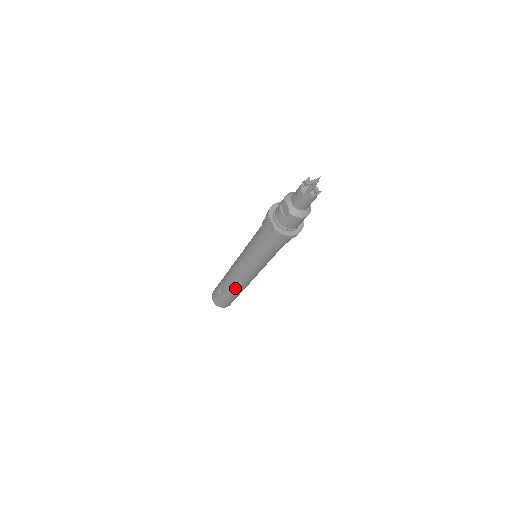
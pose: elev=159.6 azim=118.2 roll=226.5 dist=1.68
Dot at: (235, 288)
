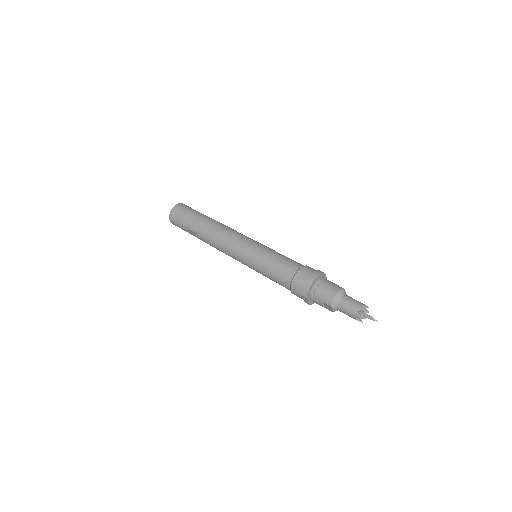
Dot at: occluded
